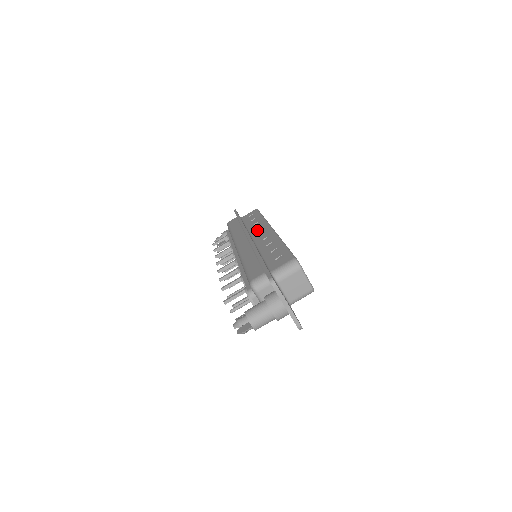
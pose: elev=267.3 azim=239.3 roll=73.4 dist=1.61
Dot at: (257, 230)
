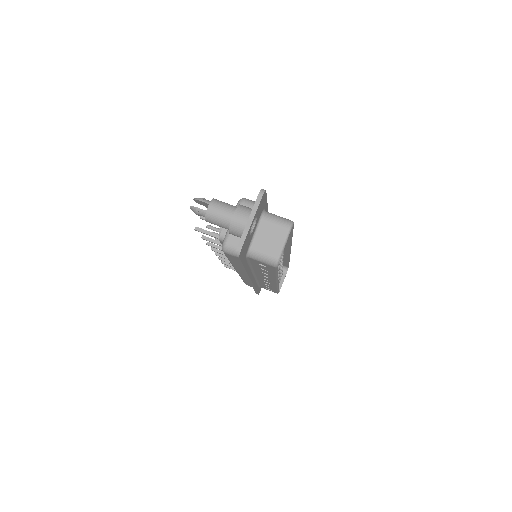
Dot at: occluded
